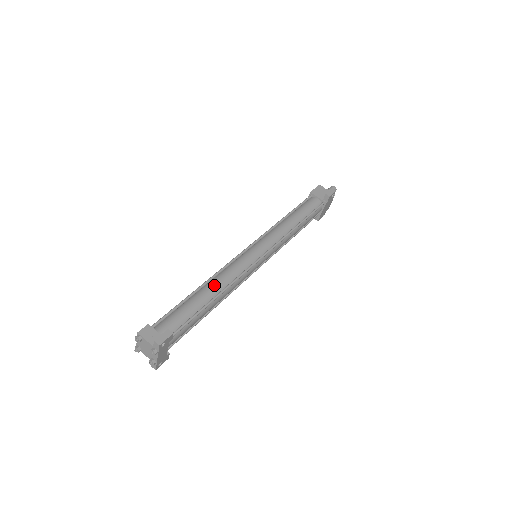
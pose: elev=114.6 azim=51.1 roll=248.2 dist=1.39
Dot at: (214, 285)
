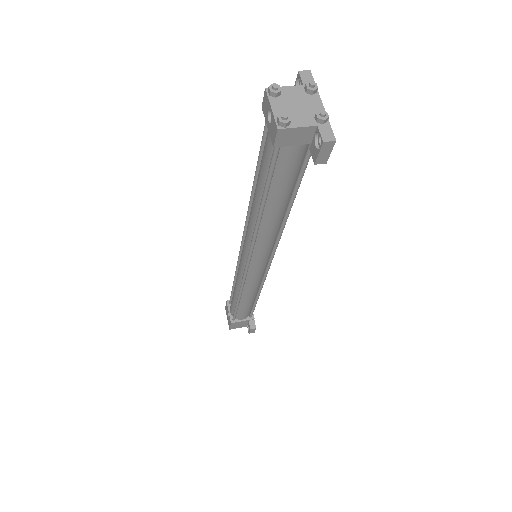
Dot at: occluded
